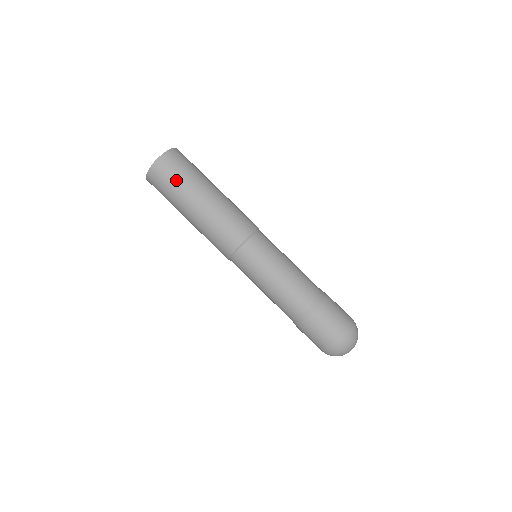
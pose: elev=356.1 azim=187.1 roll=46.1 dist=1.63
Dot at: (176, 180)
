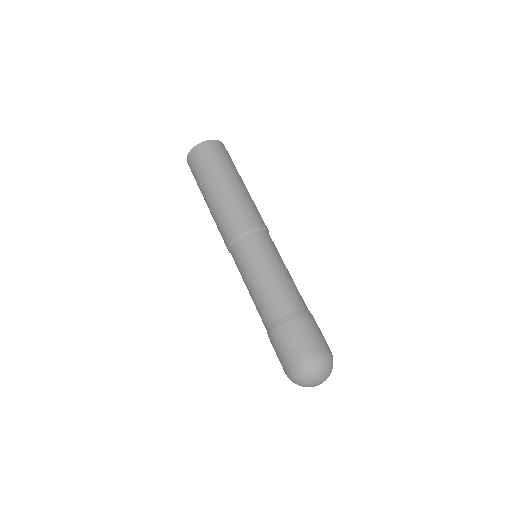
Dot at: (231, 161)
